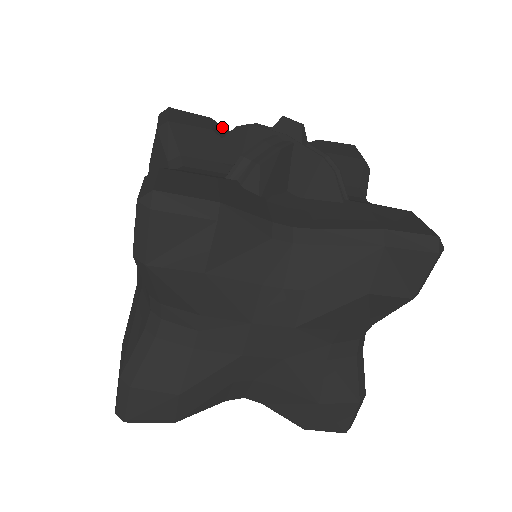
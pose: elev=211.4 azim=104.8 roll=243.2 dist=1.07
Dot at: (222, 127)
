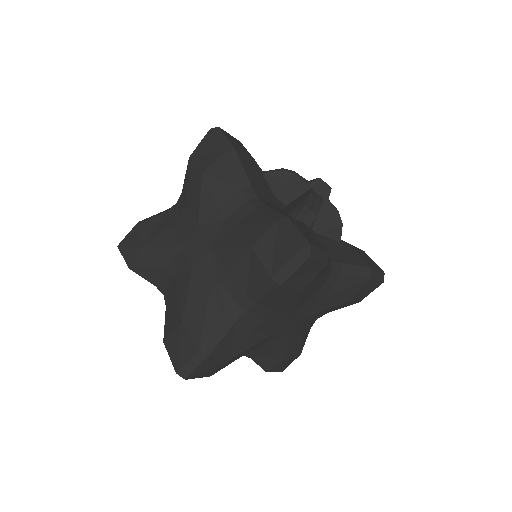
Dot at: occluded
